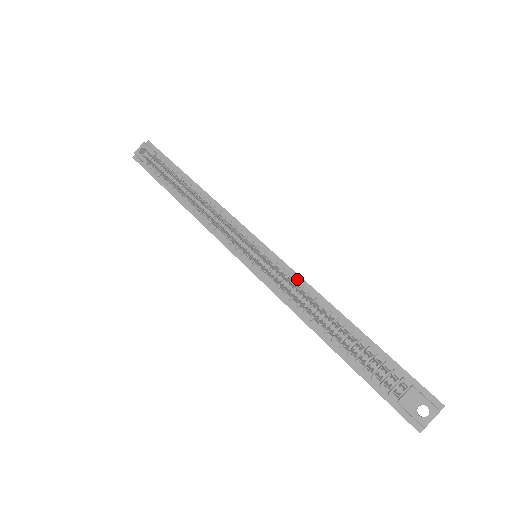
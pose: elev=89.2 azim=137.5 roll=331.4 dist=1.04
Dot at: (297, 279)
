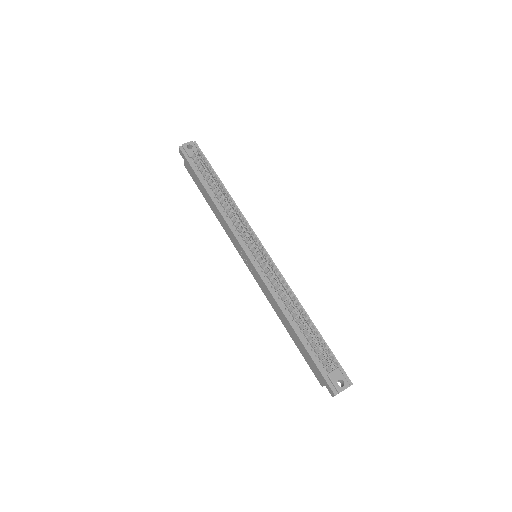
Dot at: occluded
